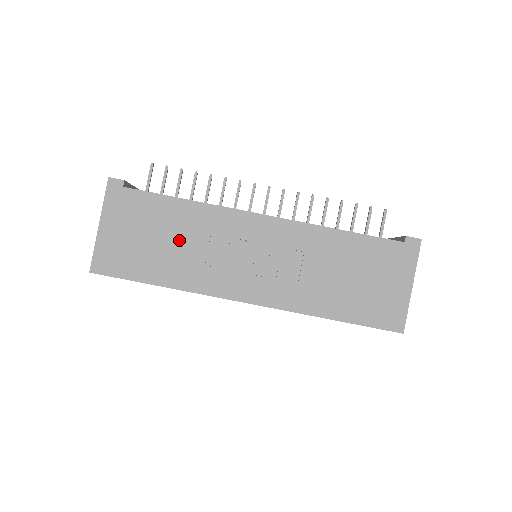
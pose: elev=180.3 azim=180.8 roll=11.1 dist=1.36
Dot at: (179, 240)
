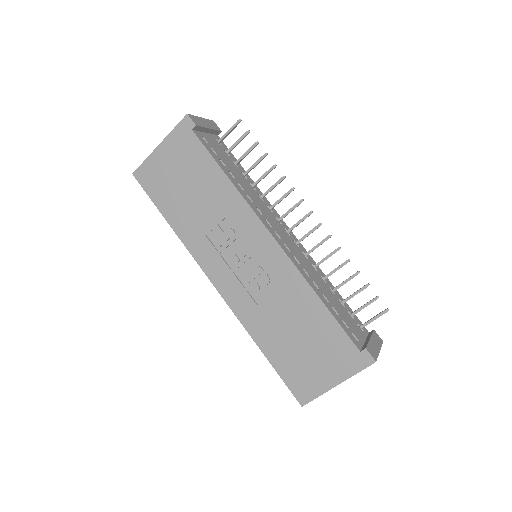
Dot at: (202, 202)
